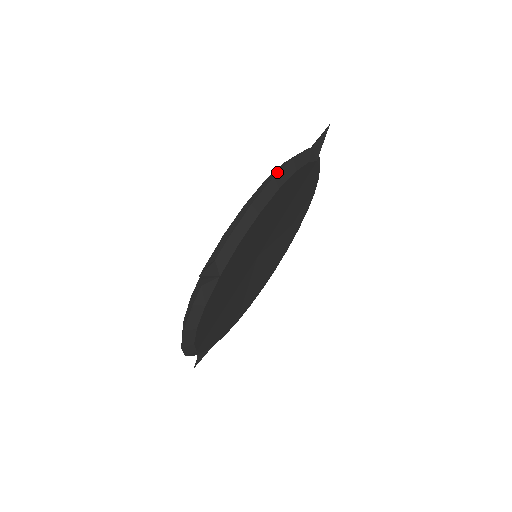
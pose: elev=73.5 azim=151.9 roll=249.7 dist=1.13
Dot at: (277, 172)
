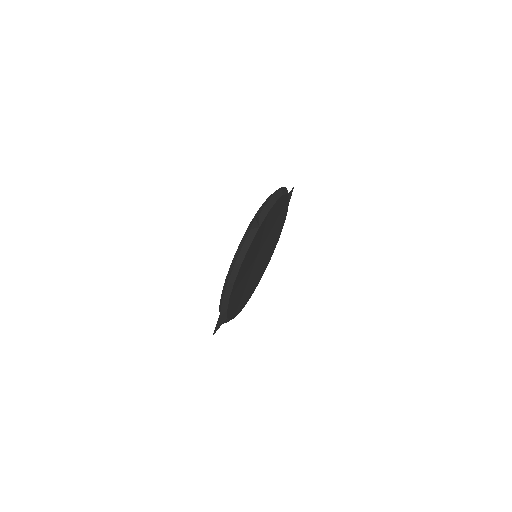
Dot at: (281, 188)
